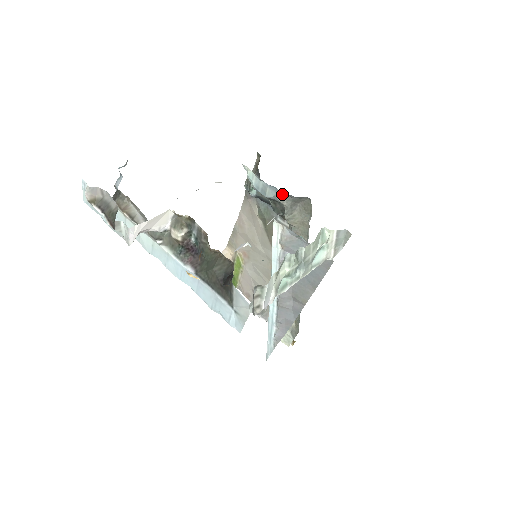
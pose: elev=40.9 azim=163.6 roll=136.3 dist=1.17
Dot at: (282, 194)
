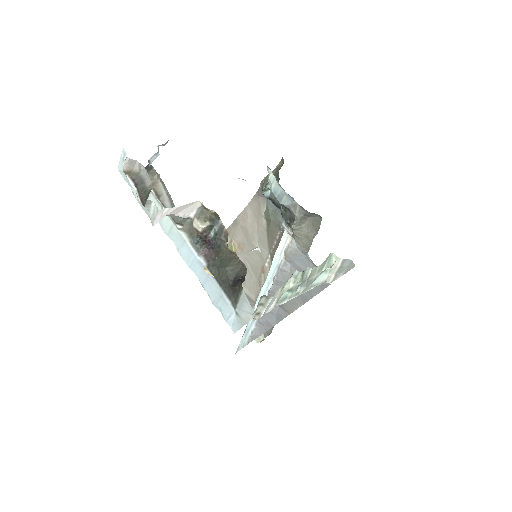
Dot at: (297, 205)
